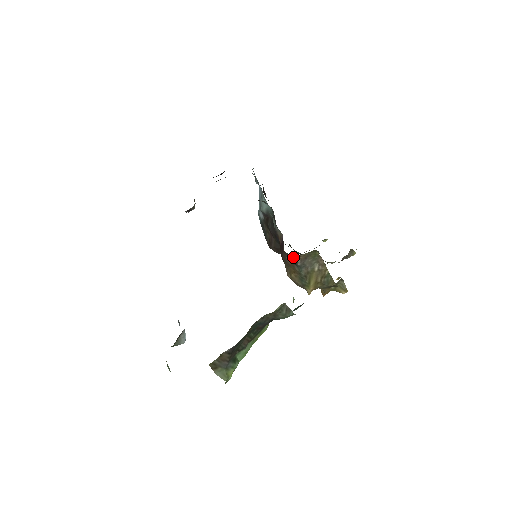
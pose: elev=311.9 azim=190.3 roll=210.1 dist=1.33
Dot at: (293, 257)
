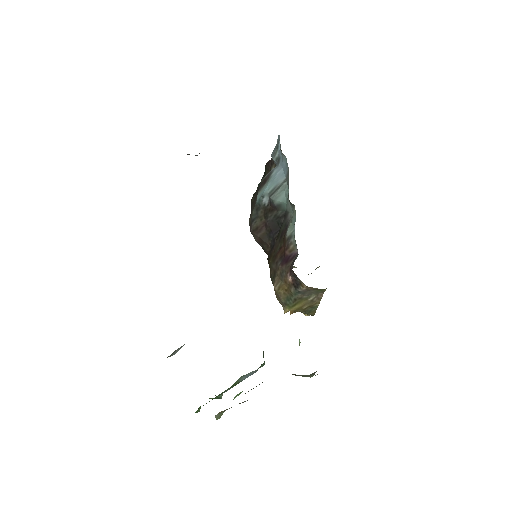
Dot at: (300, 282)
